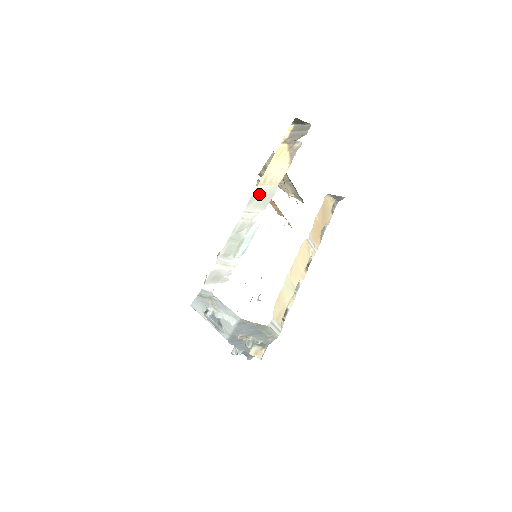
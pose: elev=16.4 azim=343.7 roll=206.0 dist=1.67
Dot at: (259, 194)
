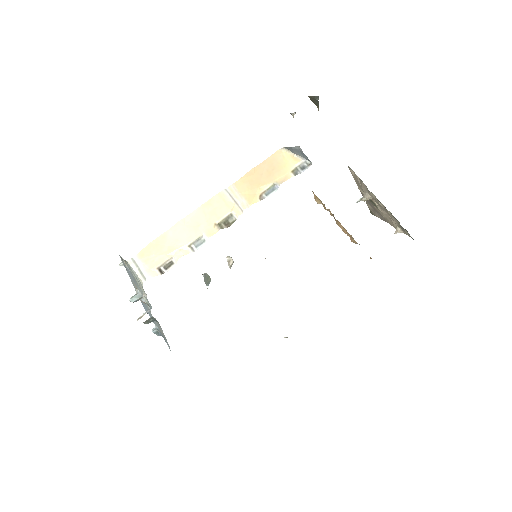
Dot at: occluded
